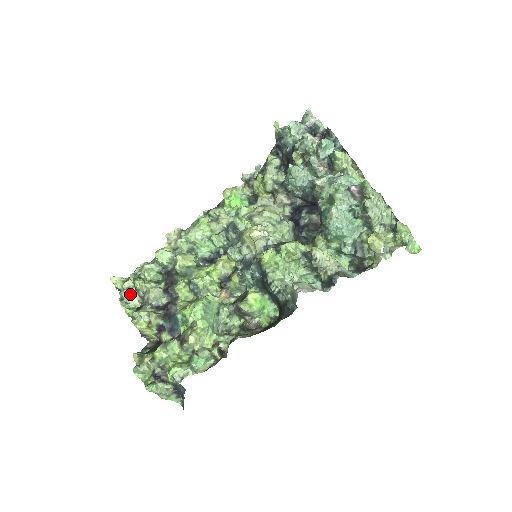
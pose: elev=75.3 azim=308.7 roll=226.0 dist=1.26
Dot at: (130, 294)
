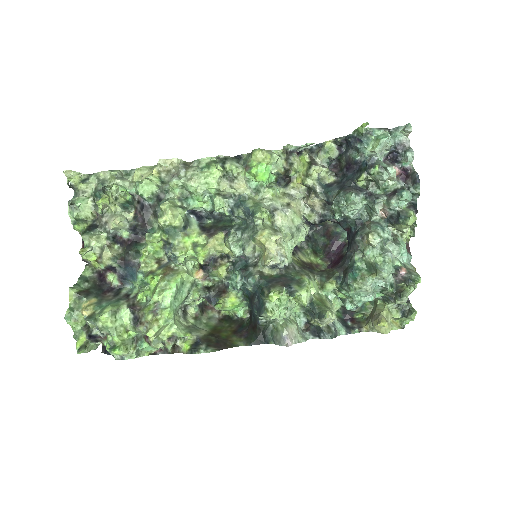
Dot at: (85, 203)
